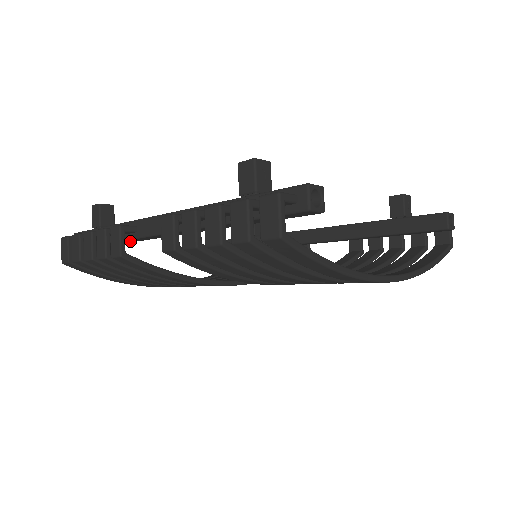
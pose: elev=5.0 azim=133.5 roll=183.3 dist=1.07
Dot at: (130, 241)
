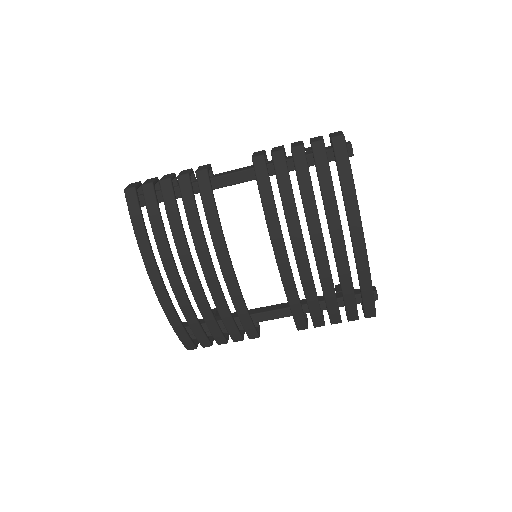
Dot at: (195, 189)
